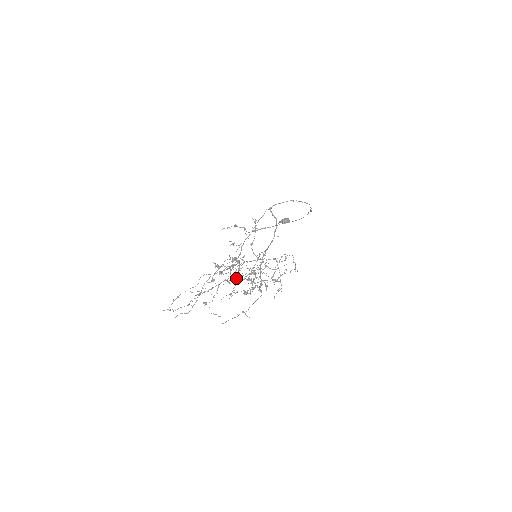
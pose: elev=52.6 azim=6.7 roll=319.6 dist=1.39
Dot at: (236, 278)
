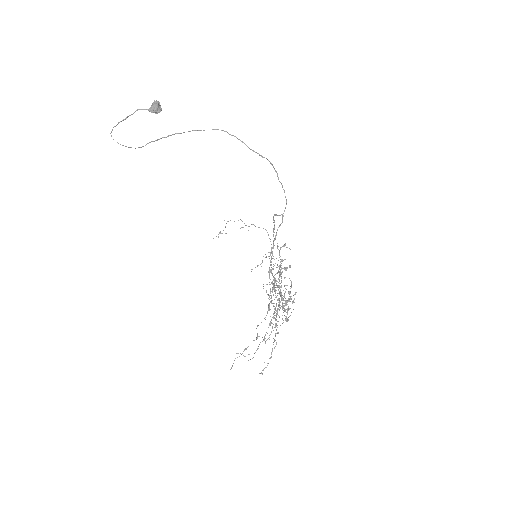
Dot at: occluded
